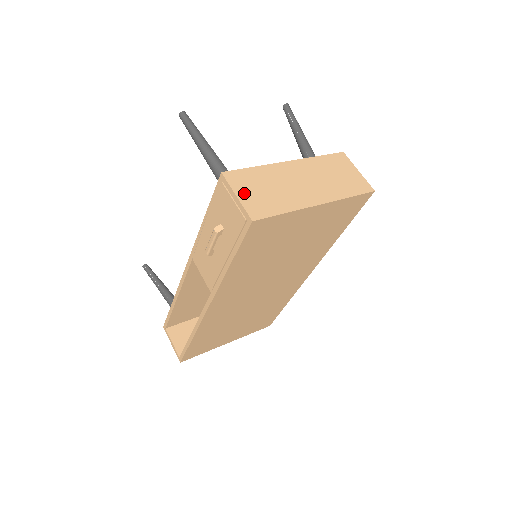
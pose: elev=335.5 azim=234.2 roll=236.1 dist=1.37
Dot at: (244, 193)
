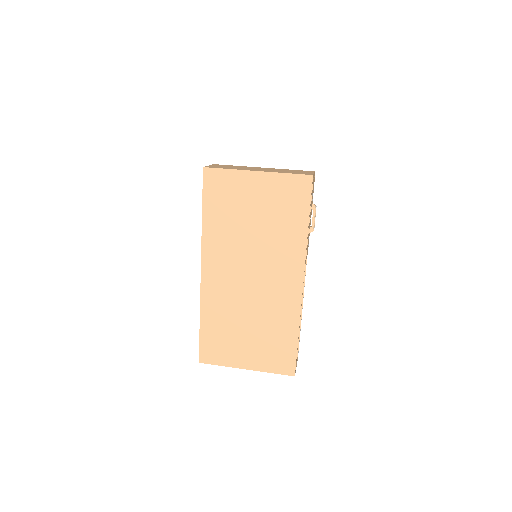
Dot at: occluded
